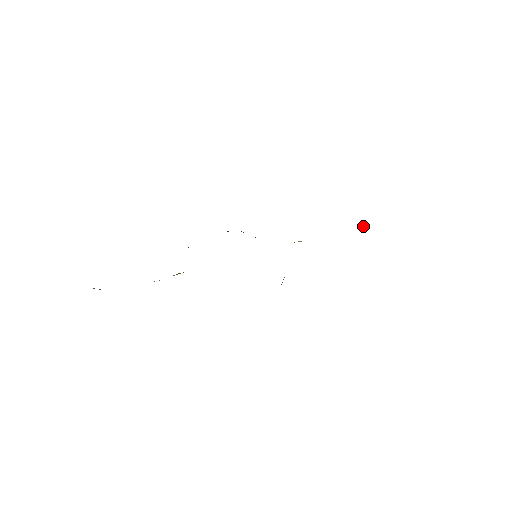
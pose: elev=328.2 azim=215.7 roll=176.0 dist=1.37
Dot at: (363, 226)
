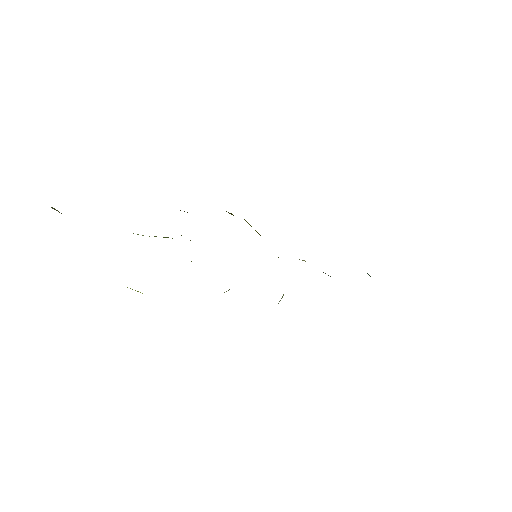
Dot at: (367, 273)
